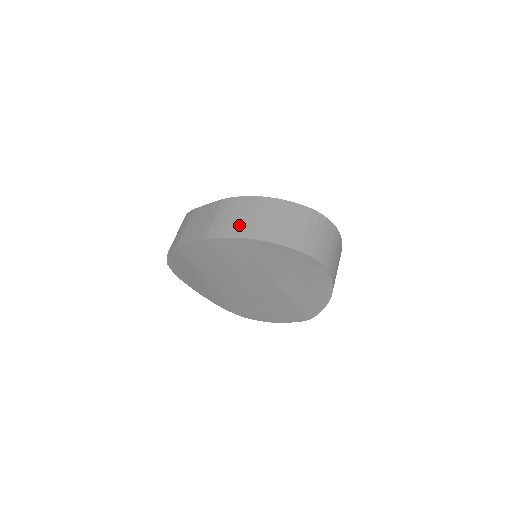
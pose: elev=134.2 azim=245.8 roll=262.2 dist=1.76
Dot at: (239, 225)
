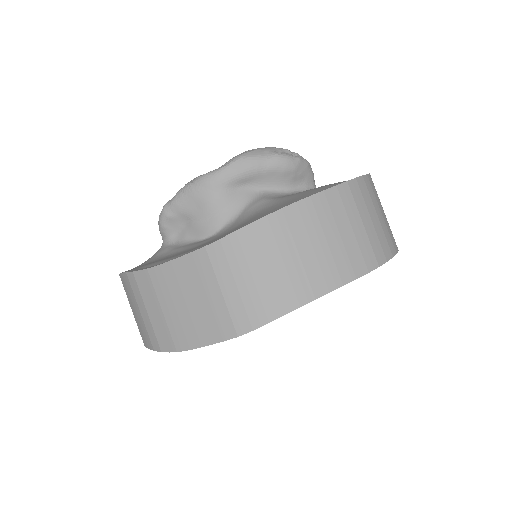
Dot at: (278, 287)
